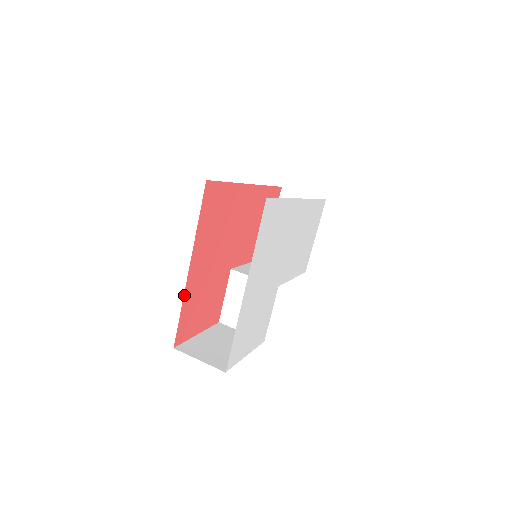
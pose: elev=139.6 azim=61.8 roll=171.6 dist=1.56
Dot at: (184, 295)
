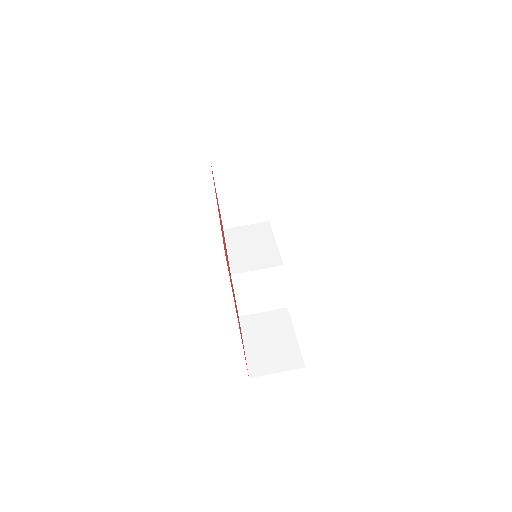
Dot at: occluded
